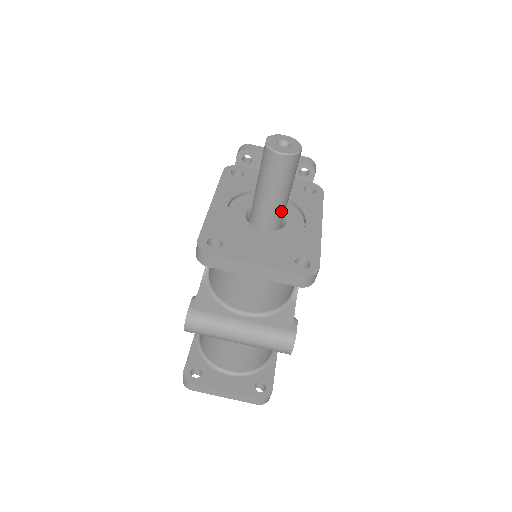
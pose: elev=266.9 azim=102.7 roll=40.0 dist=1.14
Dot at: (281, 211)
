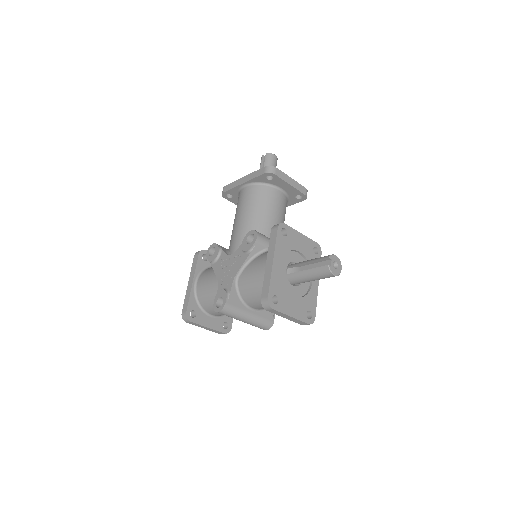
Dot at: occluded
